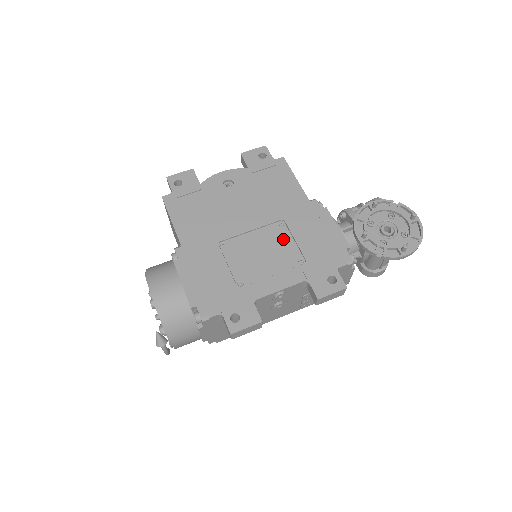
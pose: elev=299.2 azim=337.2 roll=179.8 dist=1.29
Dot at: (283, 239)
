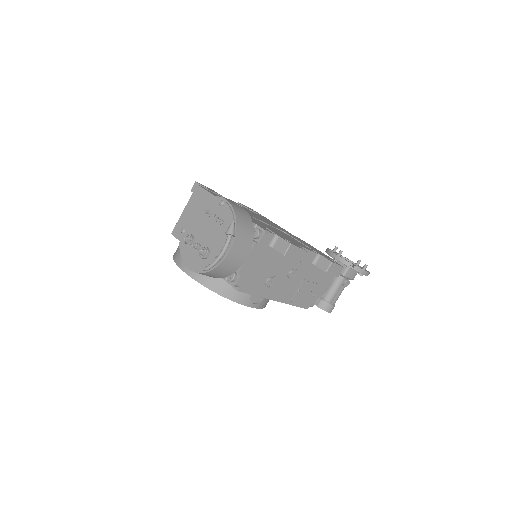
Dot at: (290, 237)
